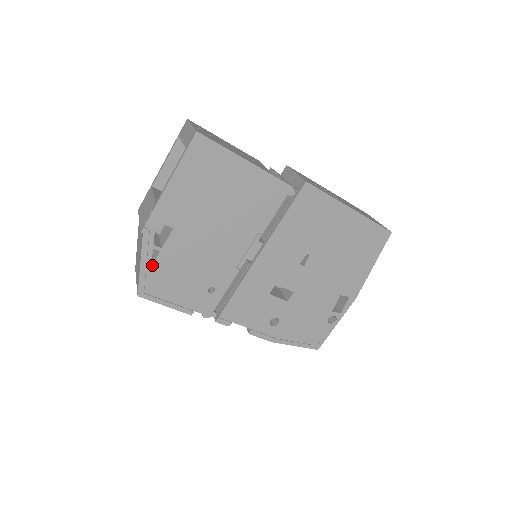
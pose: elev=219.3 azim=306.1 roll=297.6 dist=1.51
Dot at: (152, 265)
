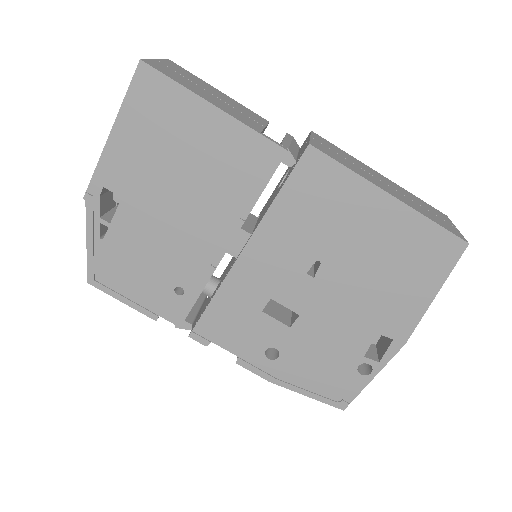
Dot at: (101, 244)
